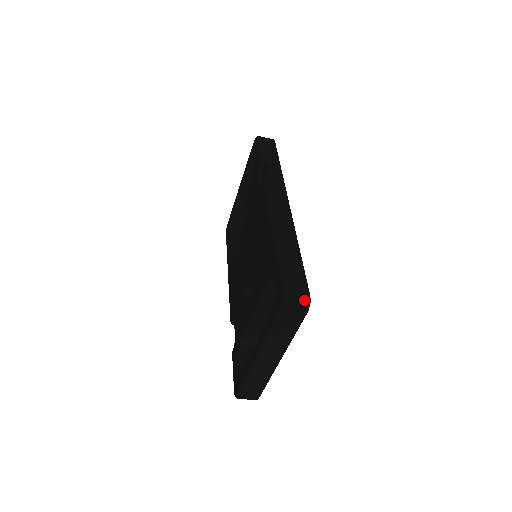
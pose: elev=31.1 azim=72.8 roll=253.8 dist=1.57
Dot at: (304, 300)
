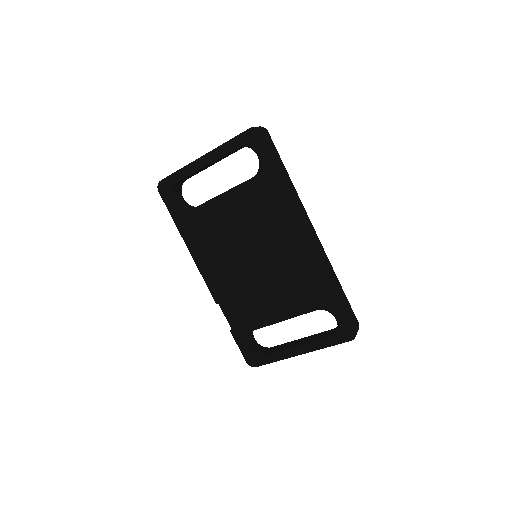
Dot at: occluded
